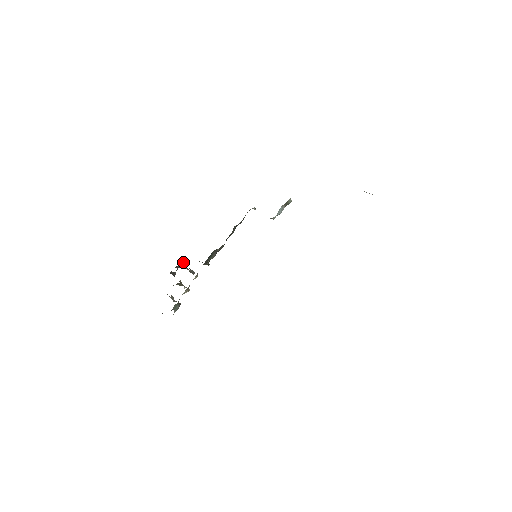
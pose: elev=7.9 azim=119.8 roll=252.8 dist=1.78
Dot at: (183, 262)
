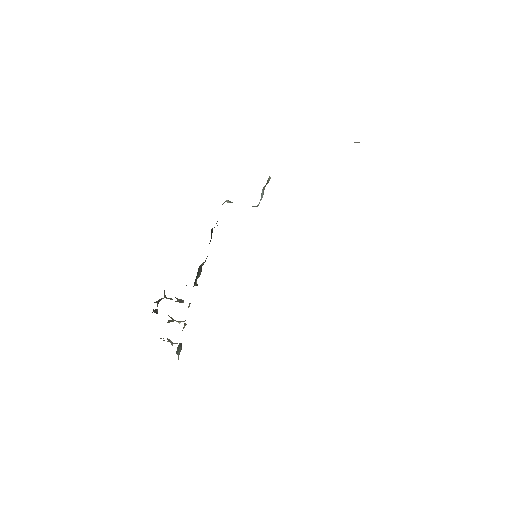
Dot at: occluded
